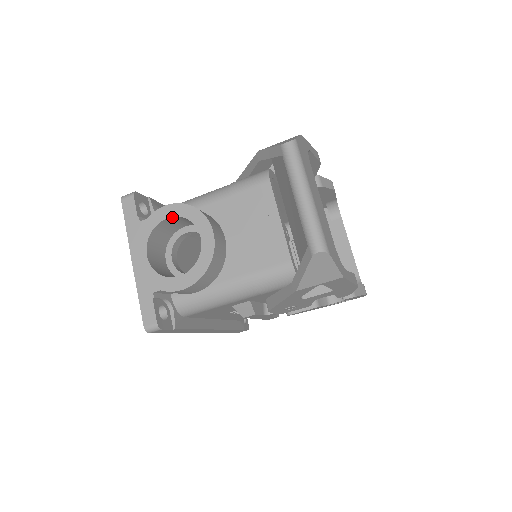
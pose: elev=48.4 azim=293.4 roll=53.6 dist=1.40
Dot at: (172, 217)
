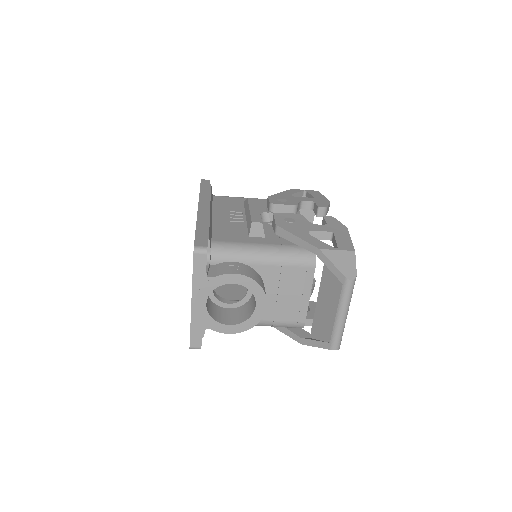
Dot at: (237, 283)
